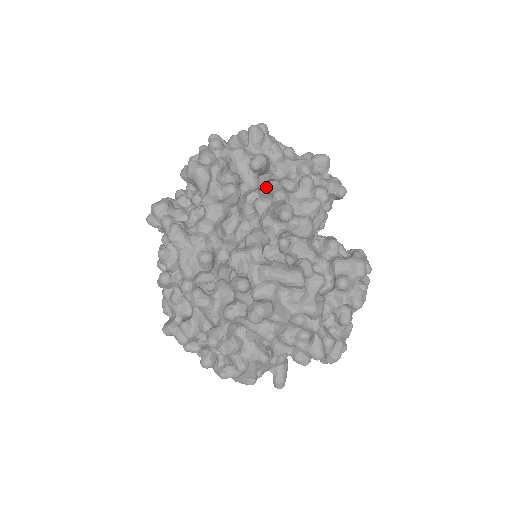
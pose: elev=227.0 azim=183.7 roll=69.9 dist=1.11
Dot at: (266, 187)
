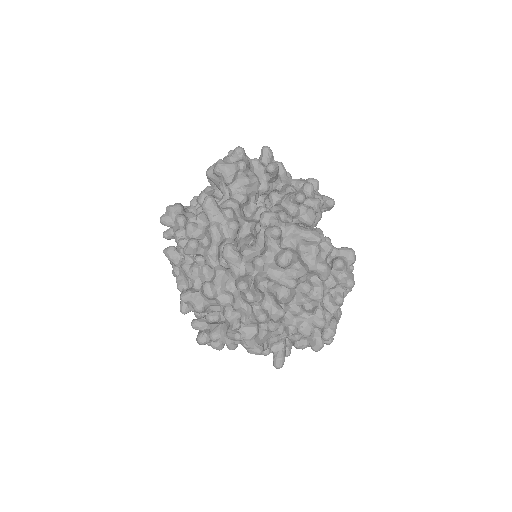
Dot at: (268, 199)
